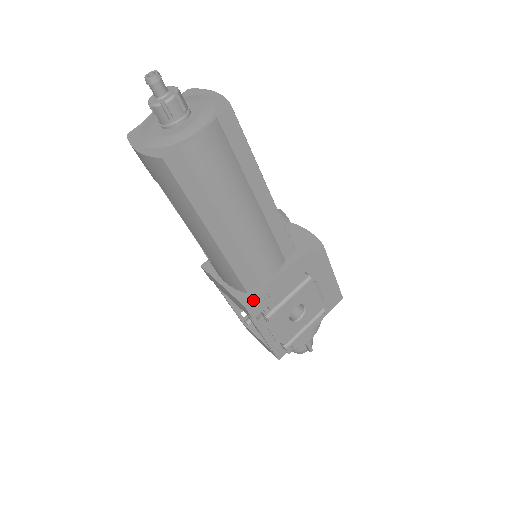
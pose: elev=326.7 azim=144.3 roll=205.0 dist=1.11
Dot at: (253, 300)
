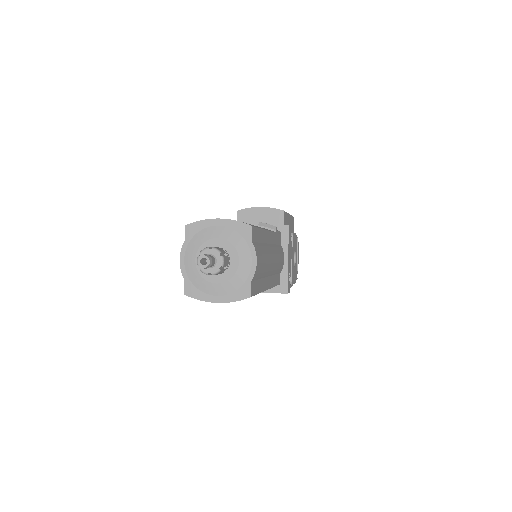
Dot at: (287, 285)
